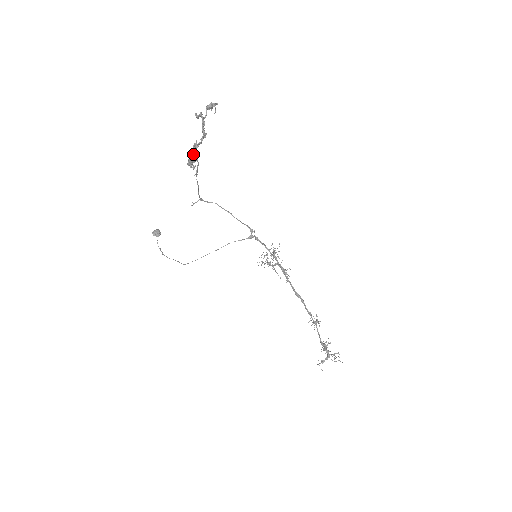
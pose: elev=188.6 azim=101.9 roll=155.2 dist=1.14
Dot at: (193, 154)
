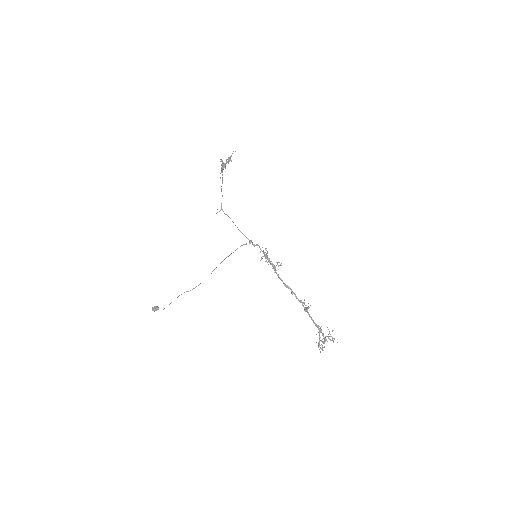
Dot at: occluded
